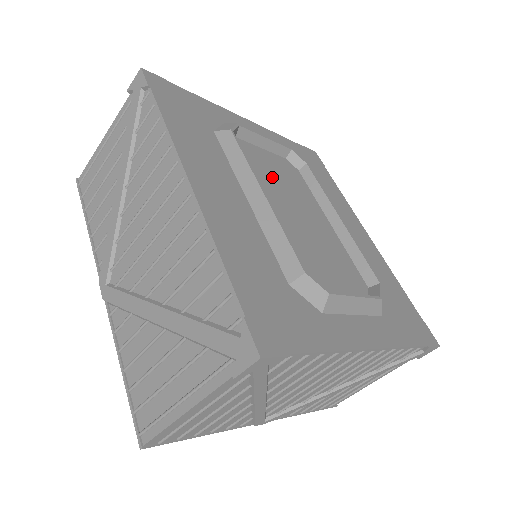
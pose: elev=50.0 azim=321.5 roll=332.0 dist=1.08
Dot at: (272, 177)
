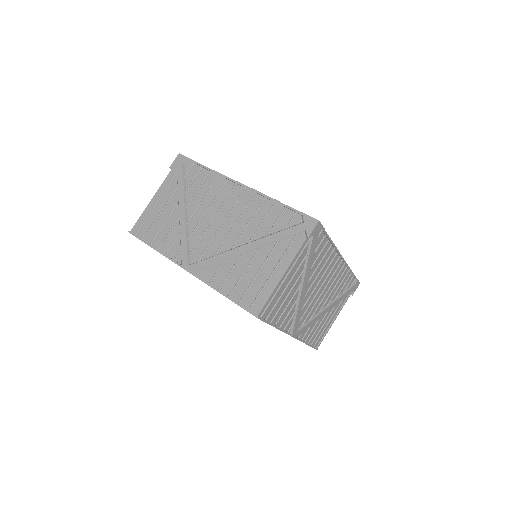
Dot at: occluded
